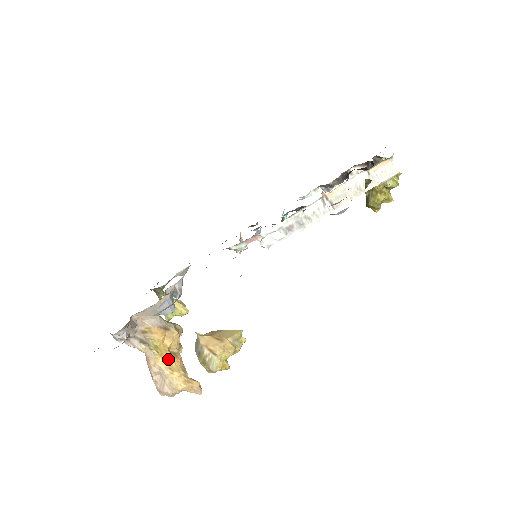
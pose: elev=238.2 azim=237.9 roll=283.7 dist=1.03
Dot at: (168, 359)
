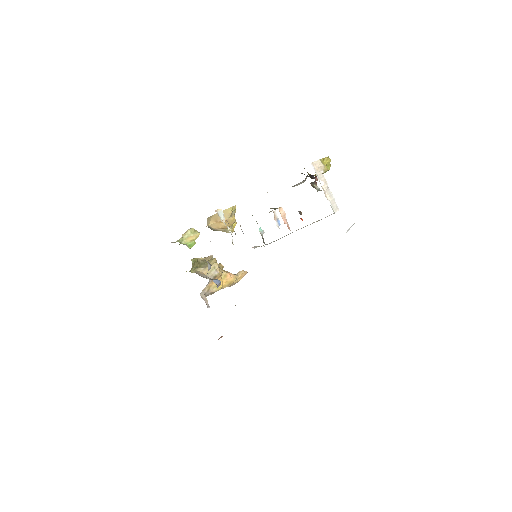
Dot at: (226, 283)
